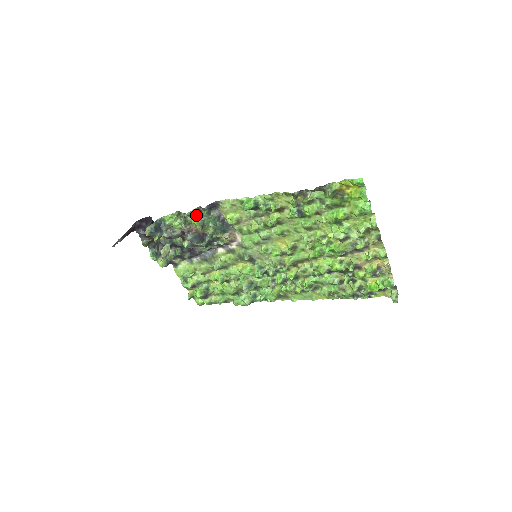
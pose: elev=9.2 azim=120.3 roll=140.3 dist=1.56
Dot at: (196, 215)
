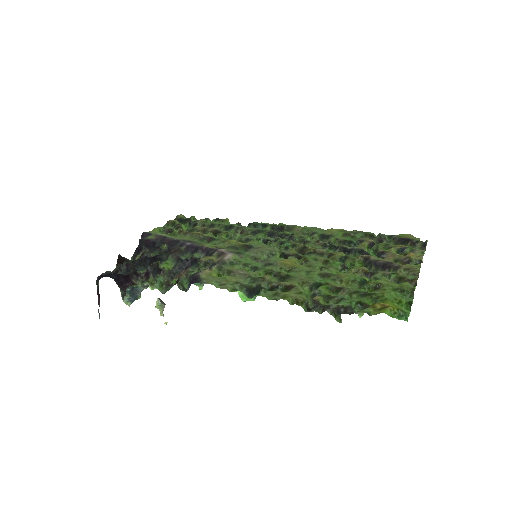
Dot at: occluded
